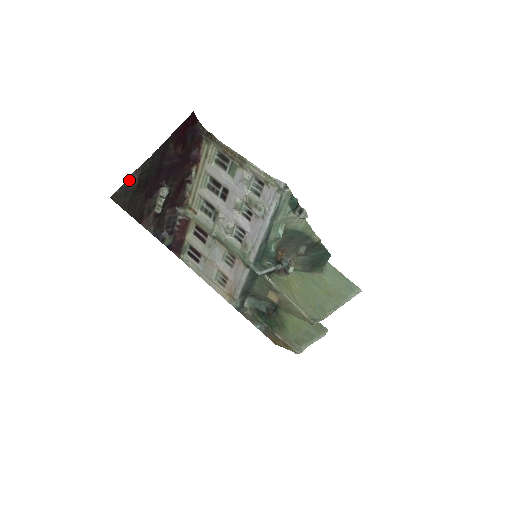
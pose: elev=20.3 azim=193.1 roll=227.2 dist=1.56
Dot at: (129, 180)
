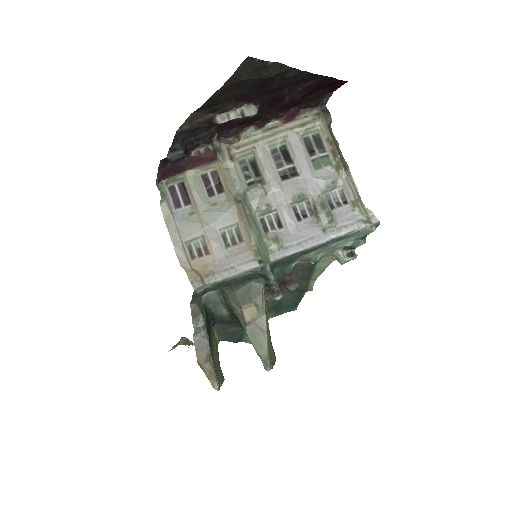
Dot at: (271, 64)
